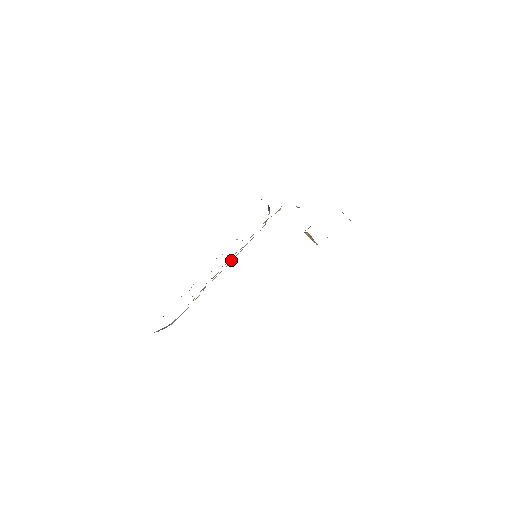
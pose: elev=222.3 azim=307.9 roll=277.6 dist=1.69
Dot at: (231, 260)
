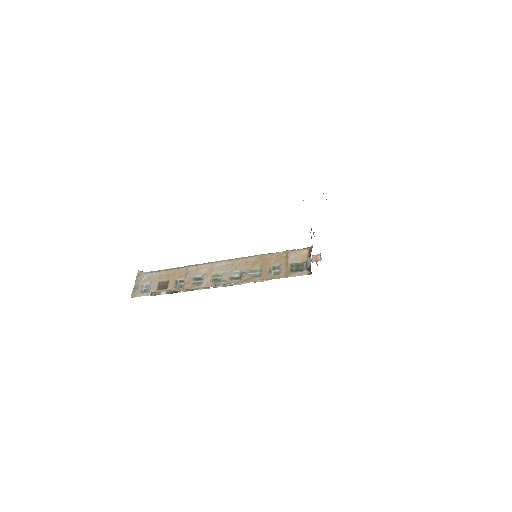
Dot at: (234, 262)
